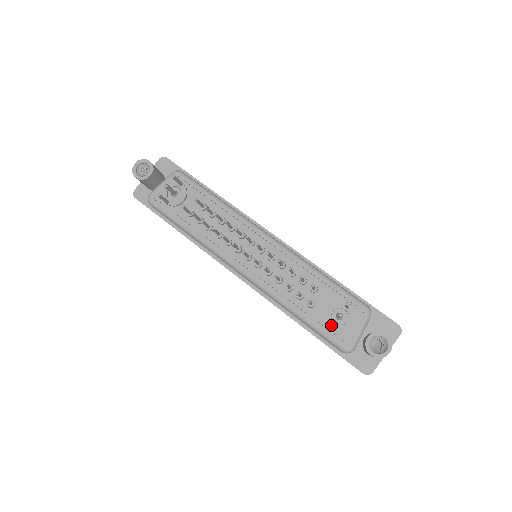
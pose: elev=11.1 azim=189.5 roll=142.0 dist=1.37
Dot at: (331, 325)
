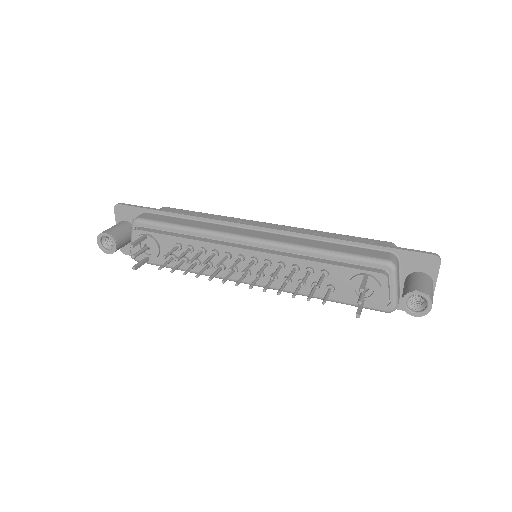
Dot at: (356, 316)
